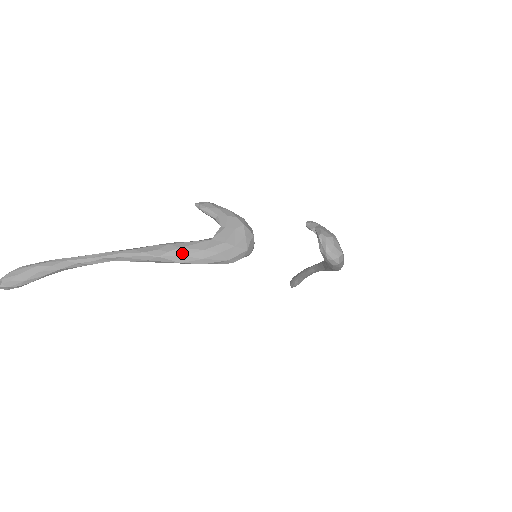
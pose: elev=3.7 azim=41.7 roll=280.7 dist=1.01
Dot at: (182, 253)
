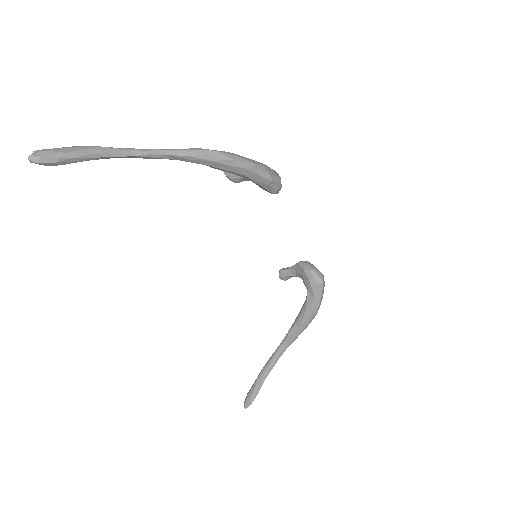
Dot at: (235, 155)
